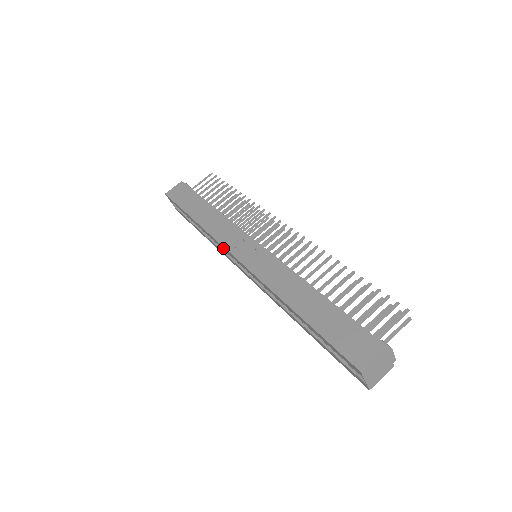
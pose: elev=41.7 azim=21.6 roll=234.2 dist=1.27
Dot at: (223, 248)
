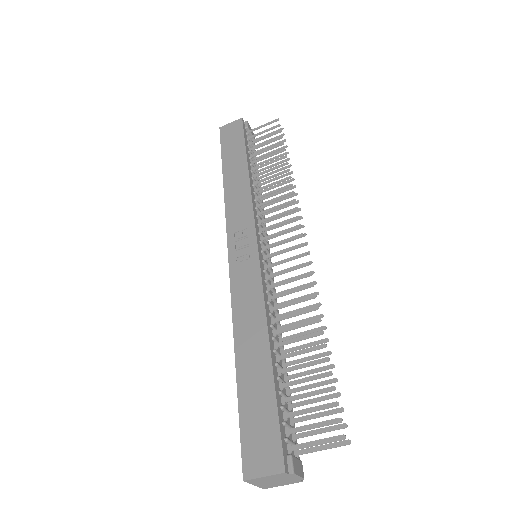
Dot at: occluded
